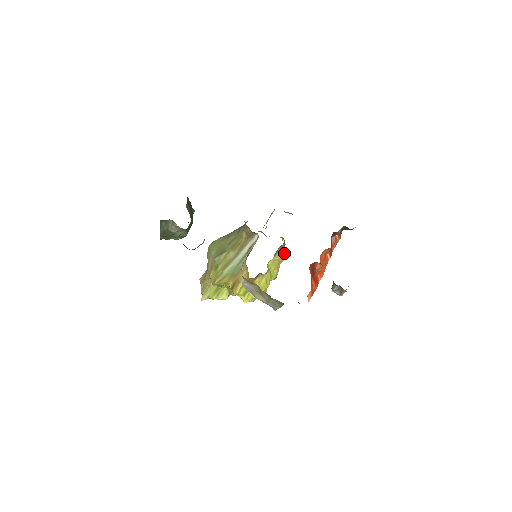
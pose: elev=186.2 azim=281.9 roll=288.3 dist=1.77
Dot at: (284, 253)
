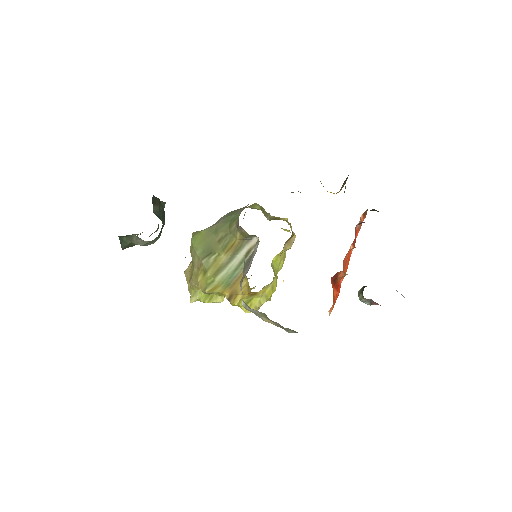
Dot at: (292, 242)
